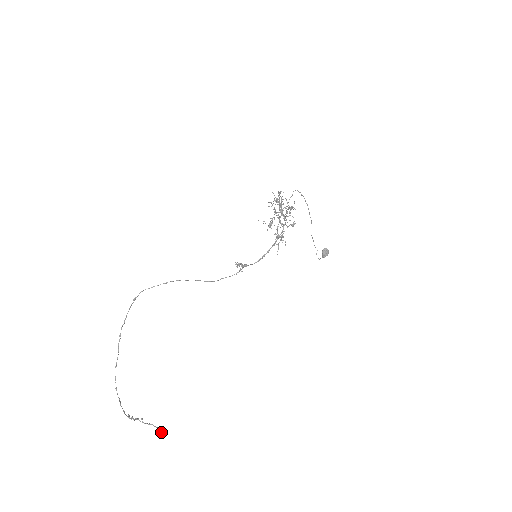
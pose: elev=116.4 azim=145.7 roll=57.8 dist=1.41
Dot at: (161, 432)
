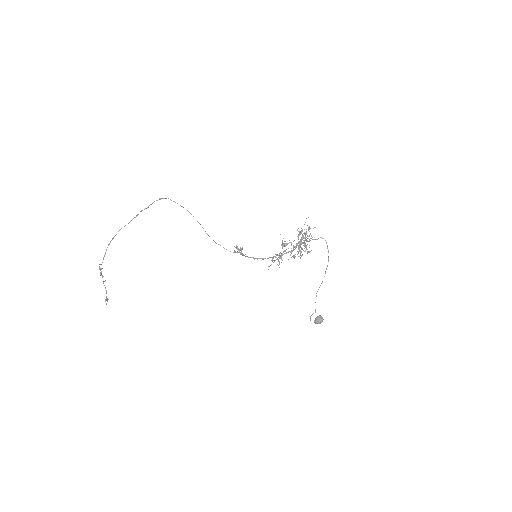
Dot at: occluded
